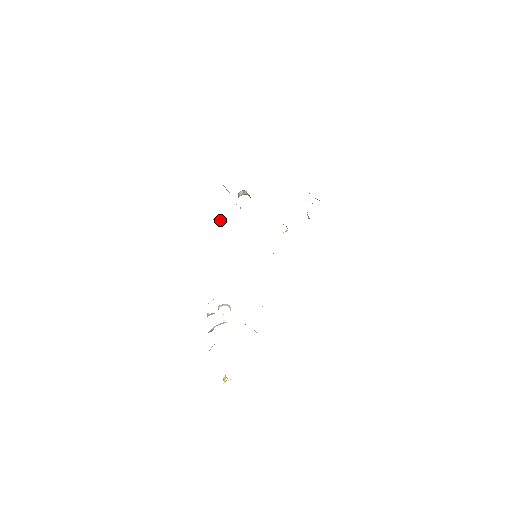
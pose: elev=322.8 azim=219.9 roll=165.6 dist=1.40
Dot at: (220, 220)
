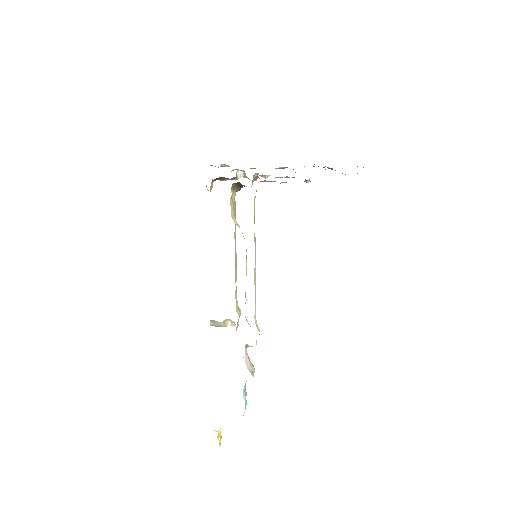
Dot at: occluded
